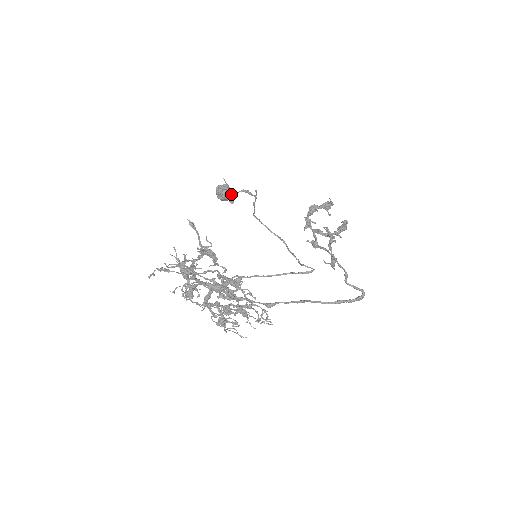
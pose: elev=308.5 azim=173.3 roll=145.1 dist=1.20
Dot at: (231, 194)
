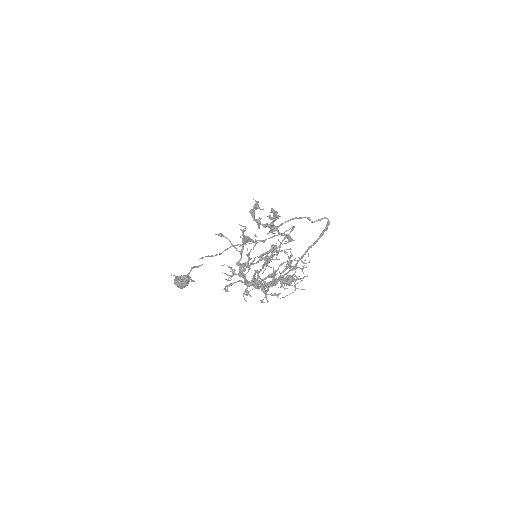
Dot at: (188, 276)
